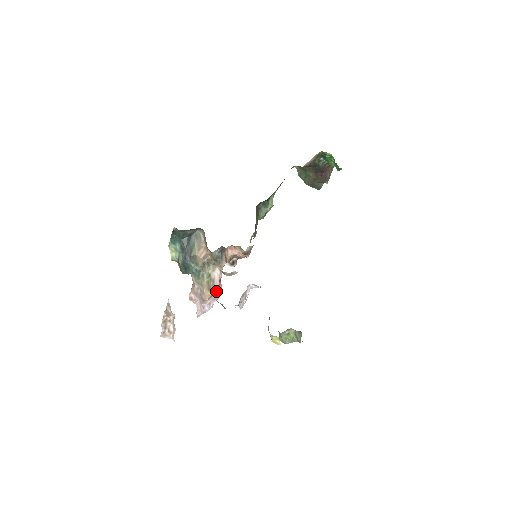
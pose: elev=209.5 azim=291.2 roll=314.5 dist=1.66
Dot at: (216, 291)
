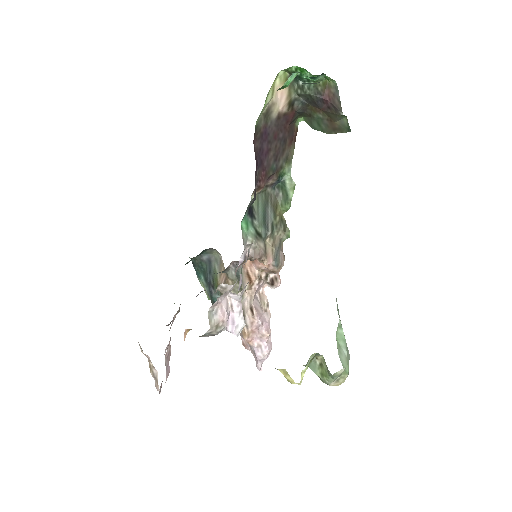
Dot at: (252, 325)
